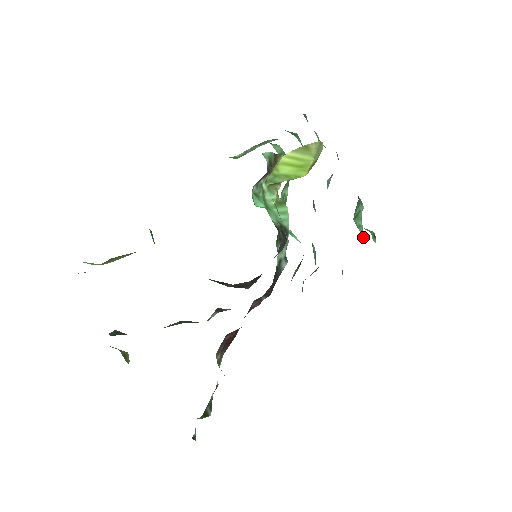
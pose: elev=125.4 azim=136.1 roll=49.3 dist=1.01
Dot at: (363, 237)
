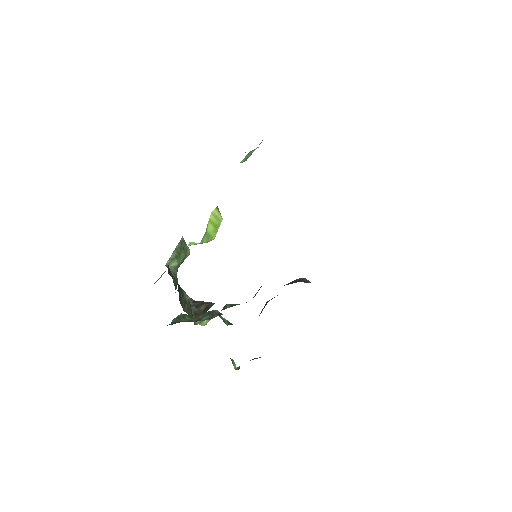
Dot at: occluded
